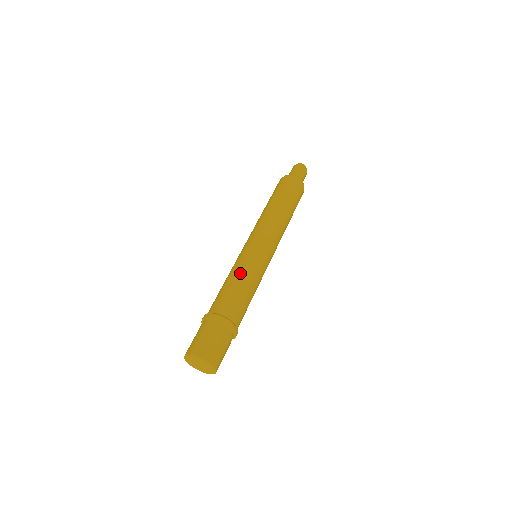
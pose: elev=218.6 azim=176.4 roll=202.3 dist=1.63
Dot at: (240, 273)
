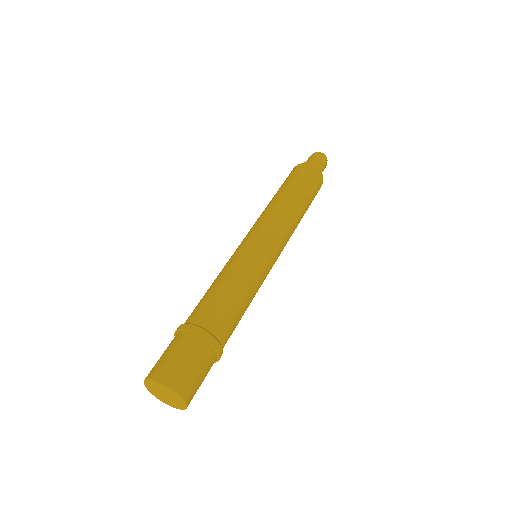
Dot at: (247, 282)
